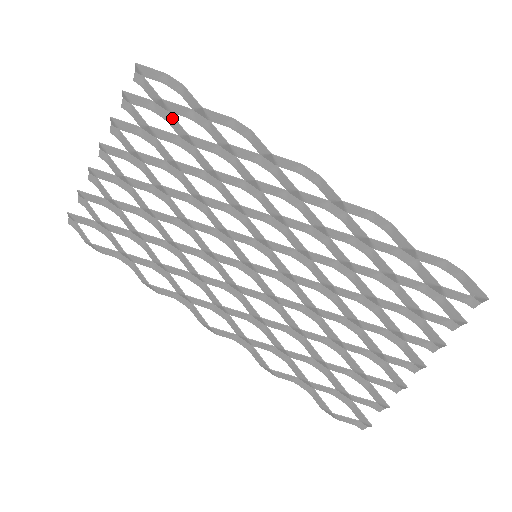
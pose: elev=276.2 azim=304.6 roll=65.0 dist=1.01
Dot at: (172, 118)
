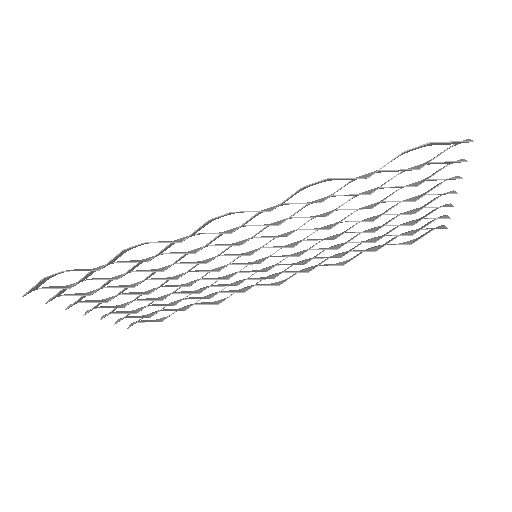
Dot at: occluded
